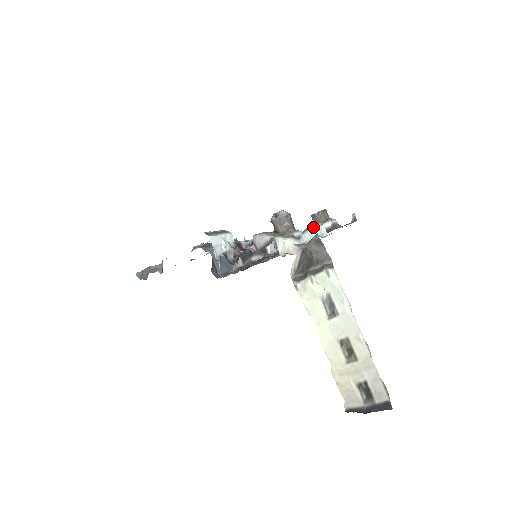
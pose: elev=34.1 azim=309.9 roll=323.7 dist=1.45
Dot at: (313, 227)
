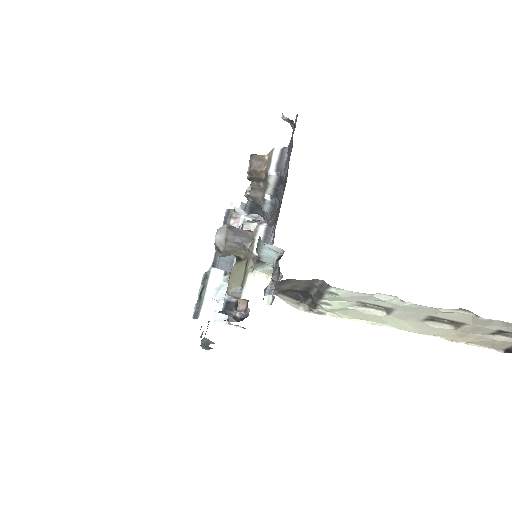
Dot at: (260, 251)
